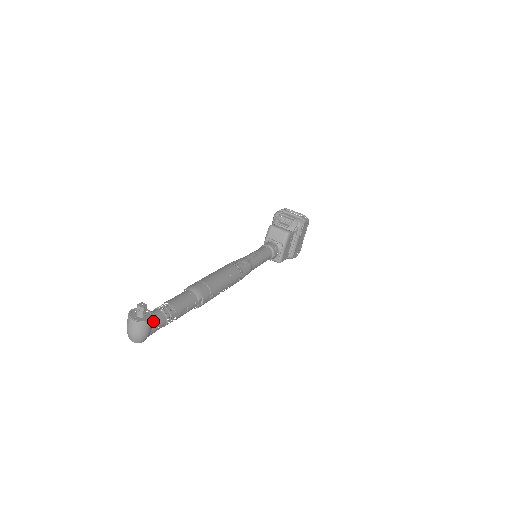
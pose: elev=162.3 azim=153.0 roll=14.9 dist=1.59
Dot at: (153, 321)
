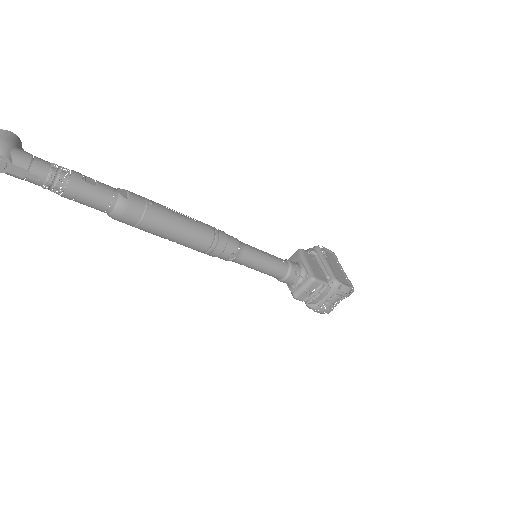
Dot at: (24, 152)
